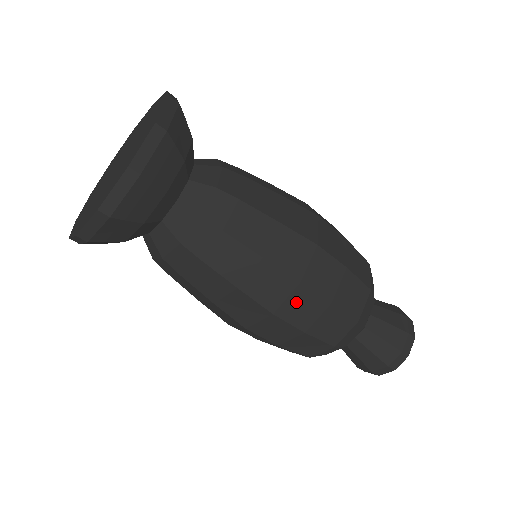
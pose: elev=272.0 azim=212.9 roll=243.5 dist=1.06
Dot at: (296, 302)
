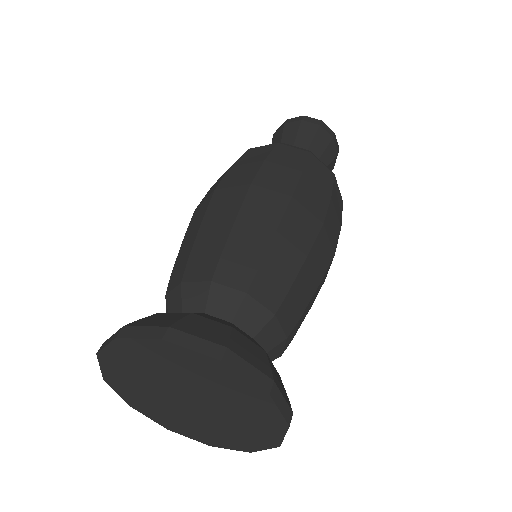
Dot at: occluded
